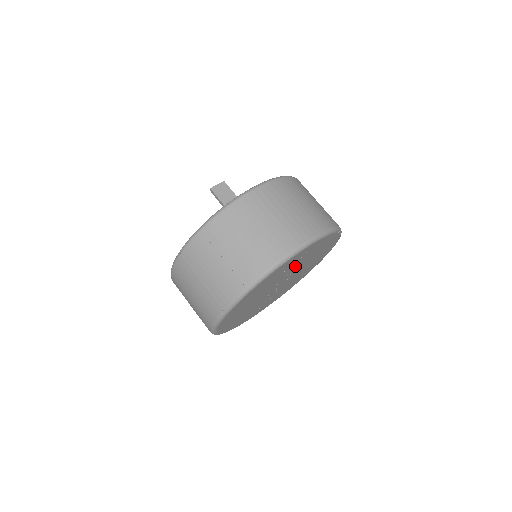
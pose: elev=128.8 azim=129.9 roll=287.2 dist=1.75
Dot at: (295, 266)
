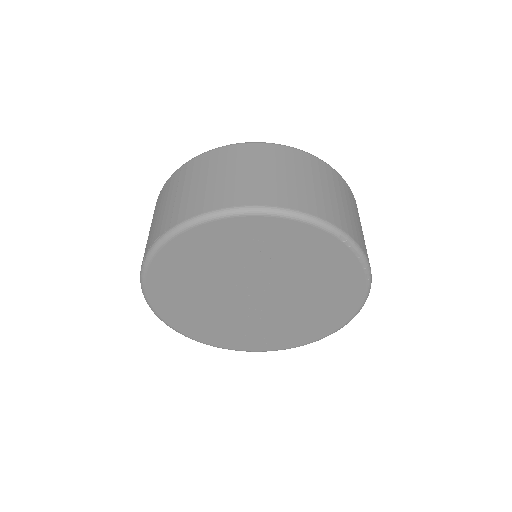
Dot at: (269, 263)
